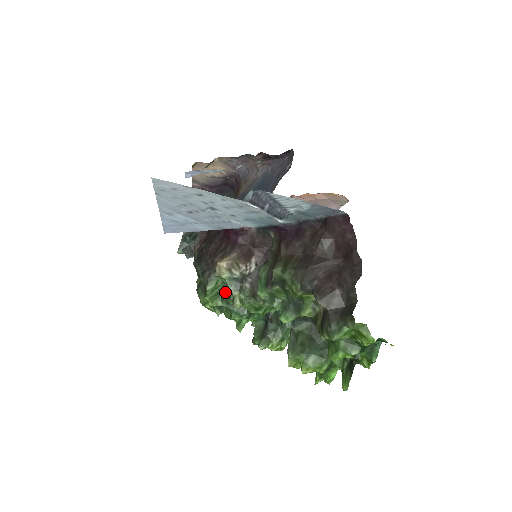
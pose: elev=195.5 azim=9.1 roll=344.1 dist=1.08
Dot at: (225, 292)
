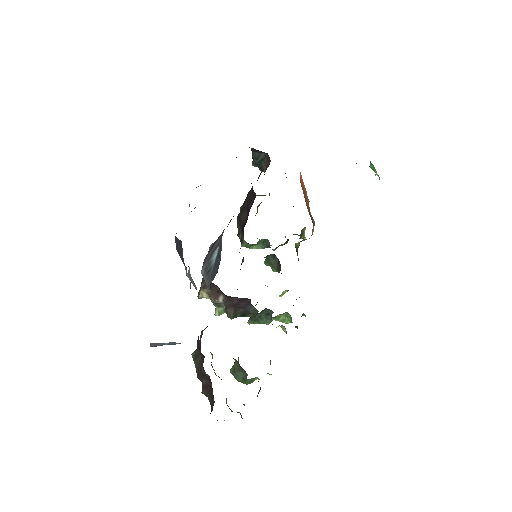
Dot at: occluded
